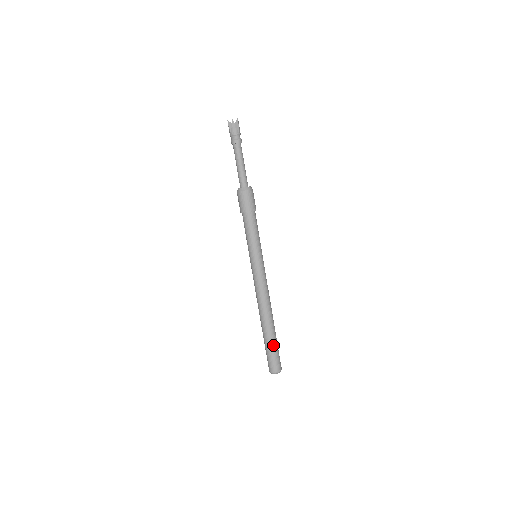
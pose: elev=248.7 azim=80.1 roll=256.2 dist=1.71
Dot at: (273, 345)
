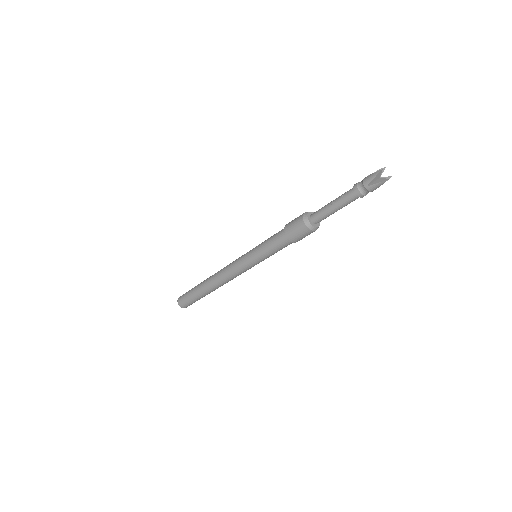
Dot at: occluded
